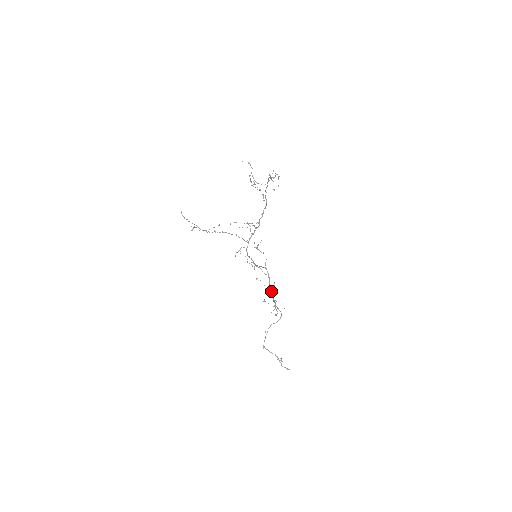
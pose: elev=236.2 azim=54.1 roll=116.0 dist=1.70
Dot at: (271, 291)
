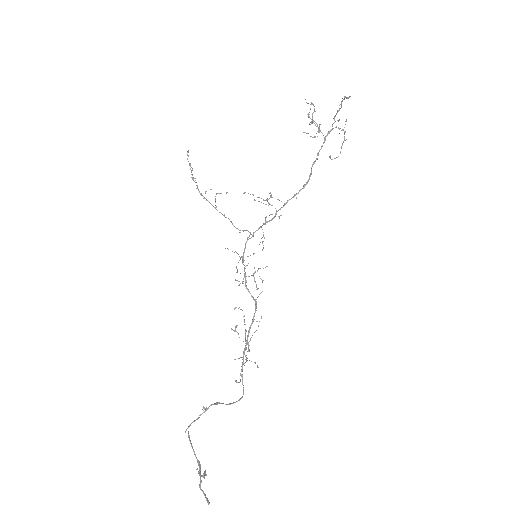
Dot at: (246, 343)
